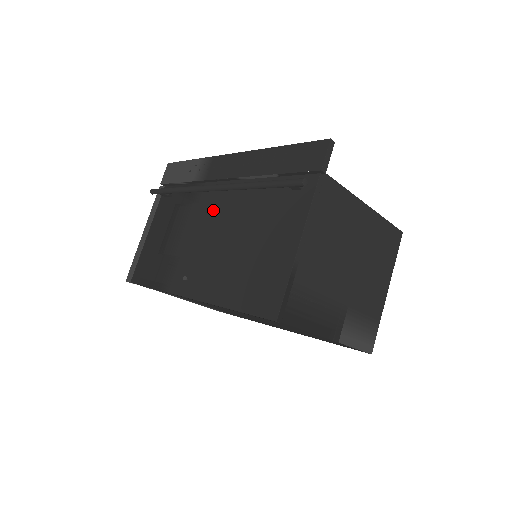
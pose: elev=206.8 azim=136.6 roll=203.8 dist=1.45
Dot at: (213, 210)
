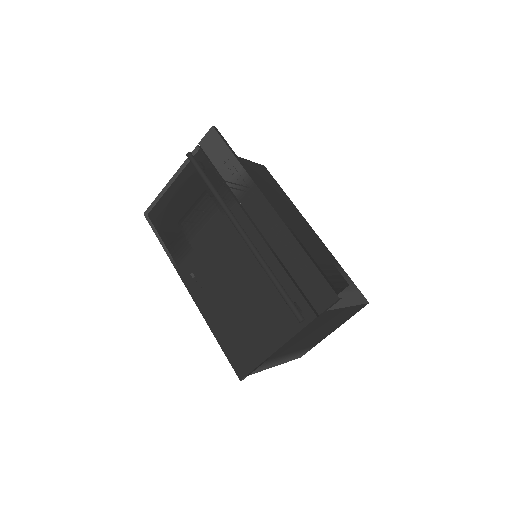
Dot at: (233, 241)
